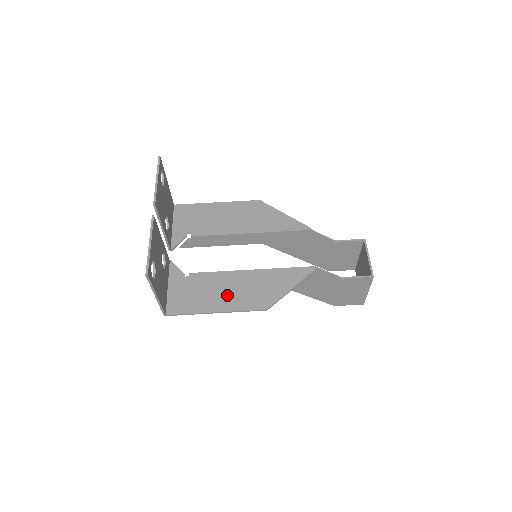
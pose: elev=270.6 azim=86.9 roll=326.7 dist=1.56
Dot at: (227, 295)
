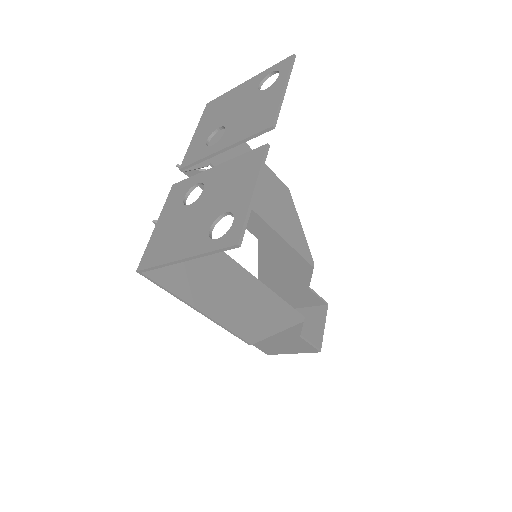
Dot at: (222, 295)
